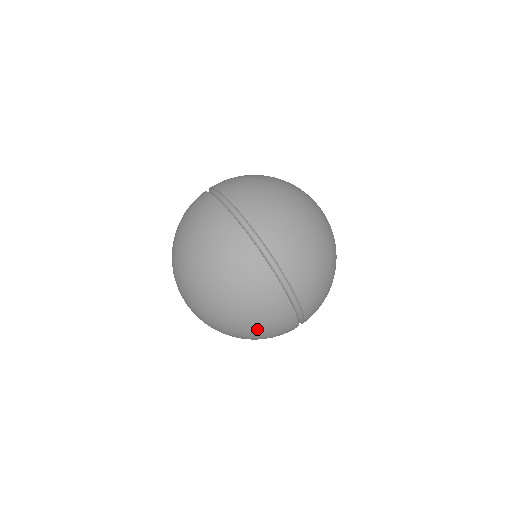
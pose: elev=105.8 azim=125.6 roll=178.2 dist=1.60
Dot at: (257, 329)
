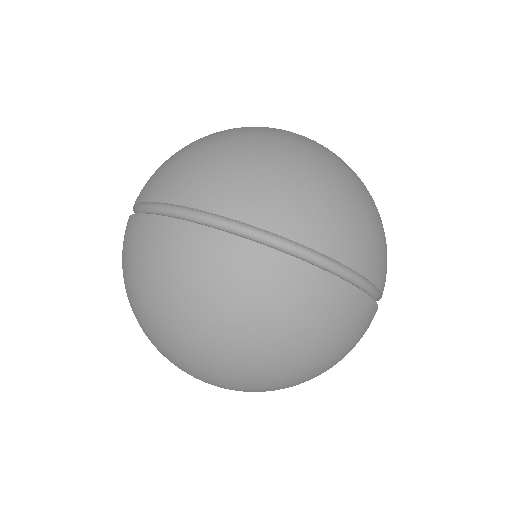
Dot at: (235, 319)
